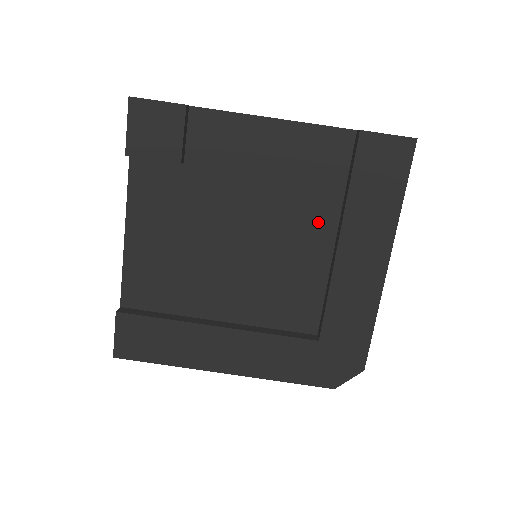
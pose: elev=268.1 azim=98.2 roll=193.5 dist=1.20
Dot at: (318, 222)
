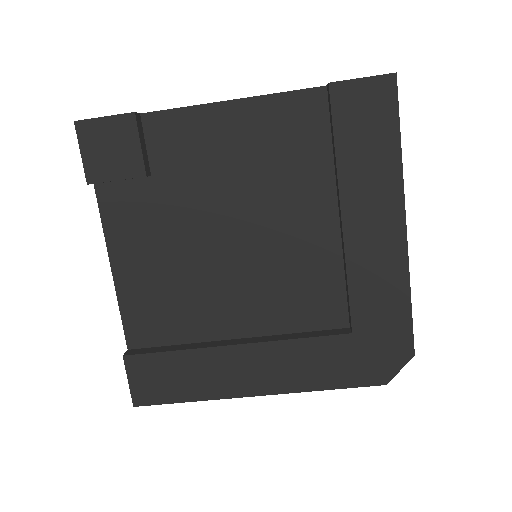
Dot at: (313, 200)
